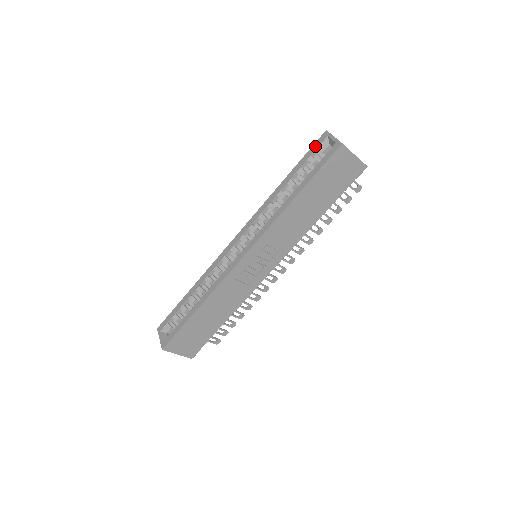
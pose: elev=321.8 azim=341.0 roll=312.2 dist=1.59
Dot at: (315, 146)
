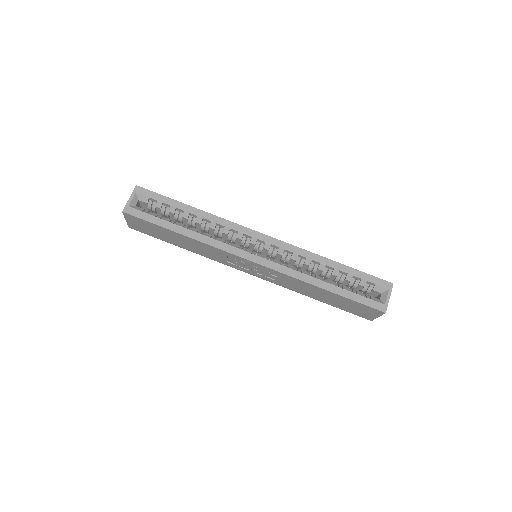
Dot at: (376, 281)
